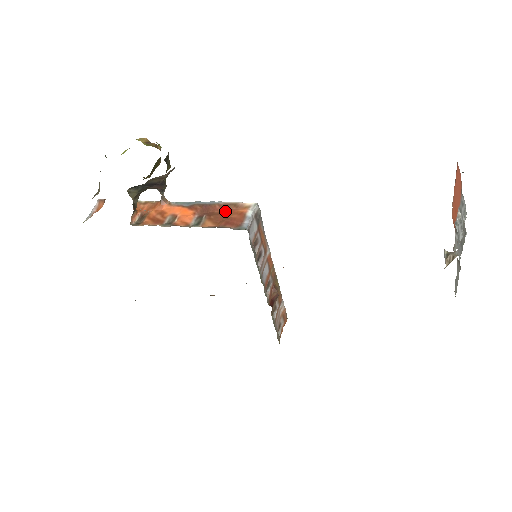
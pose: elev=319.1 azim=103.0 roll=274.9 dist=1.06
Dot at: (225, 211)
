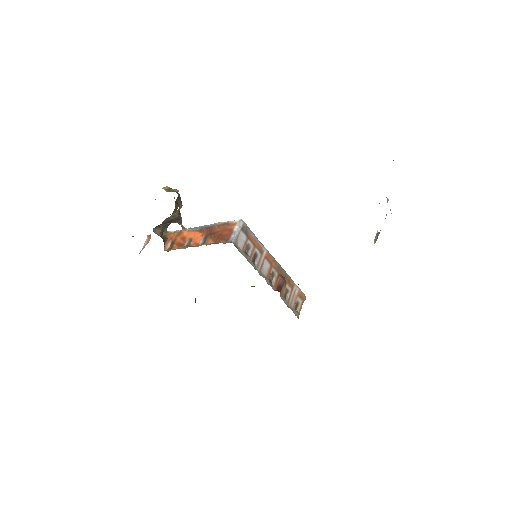
Dot at: (221, 230)
